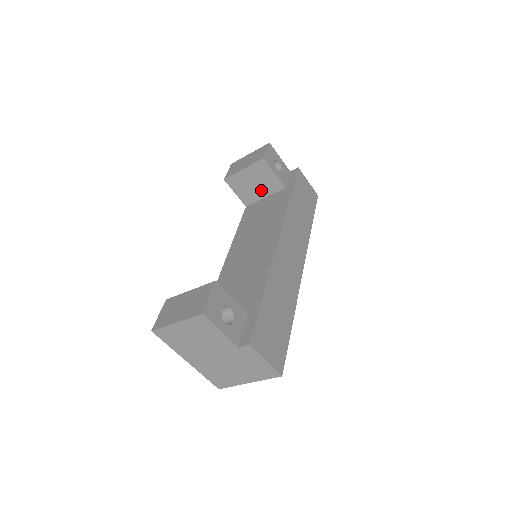
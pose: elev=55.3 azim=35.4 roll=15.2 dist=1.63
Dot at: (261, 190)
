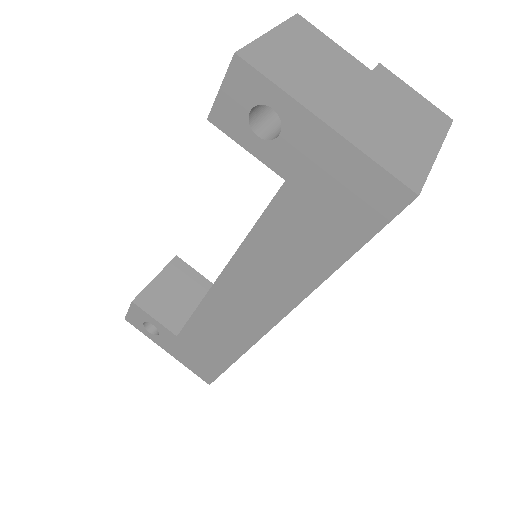
Dot at: (188, 301)
